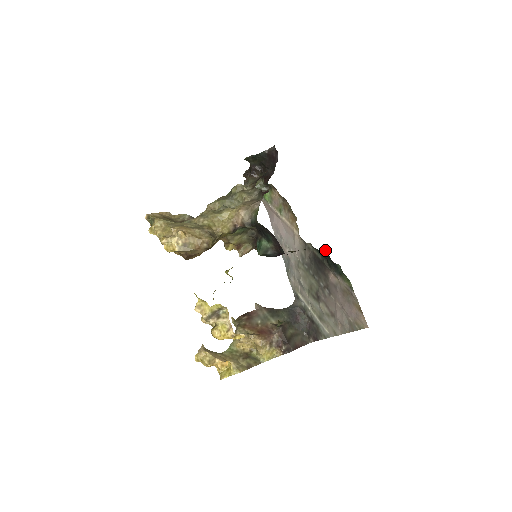
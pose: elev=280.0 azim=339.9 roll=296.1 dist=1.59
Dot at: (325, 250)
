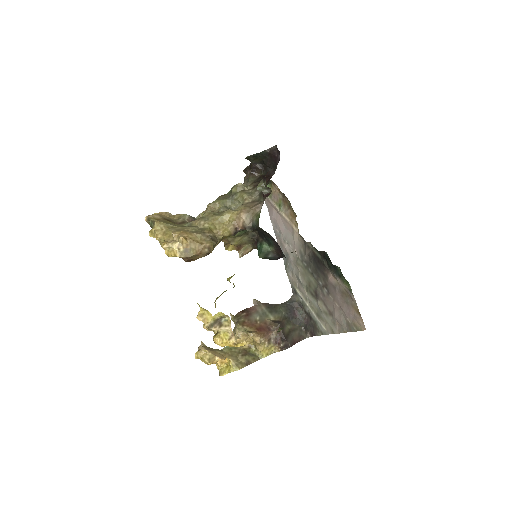
Dot at: occluded
